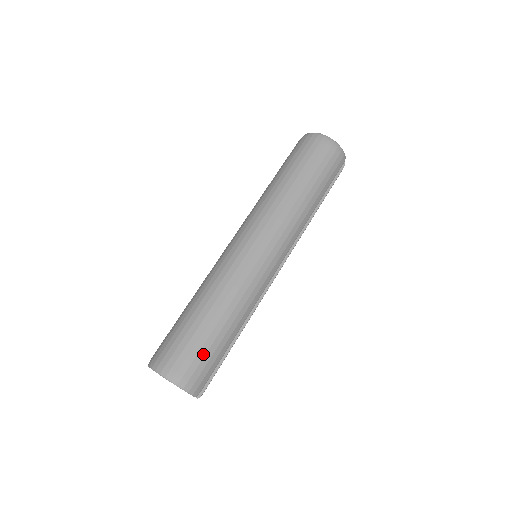
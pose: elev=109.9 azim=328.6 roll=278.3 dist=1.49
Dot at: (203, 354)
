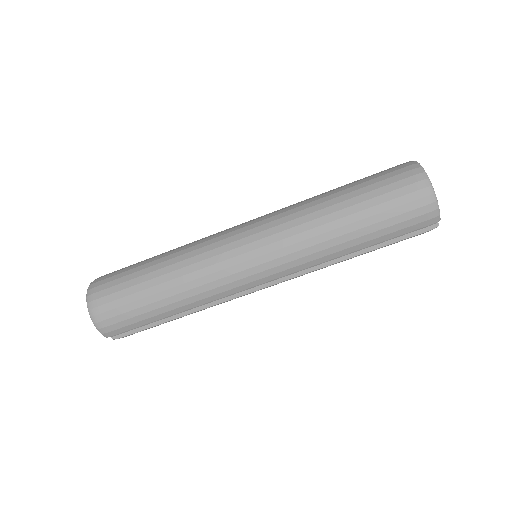
Dot at: (128, 309)
